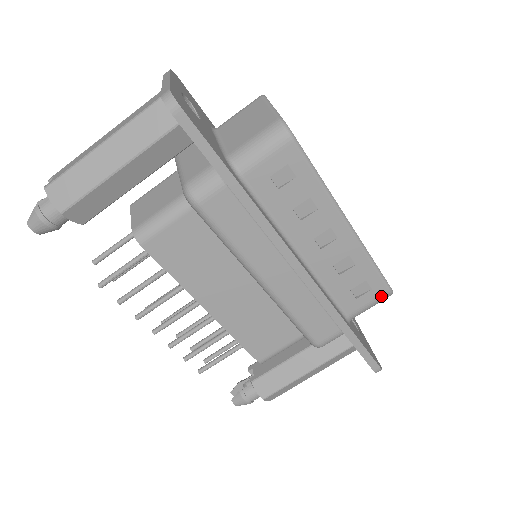
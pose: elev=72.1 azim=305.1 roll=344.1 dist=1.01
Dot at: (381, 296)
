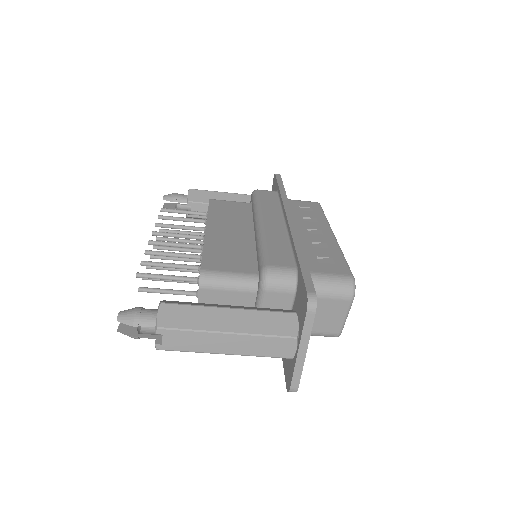
Dot at: occluded
